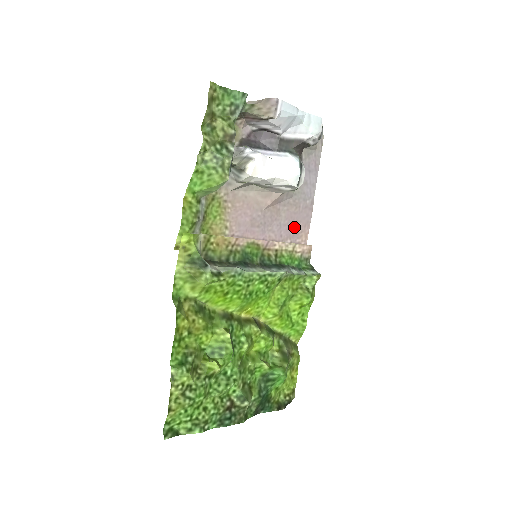
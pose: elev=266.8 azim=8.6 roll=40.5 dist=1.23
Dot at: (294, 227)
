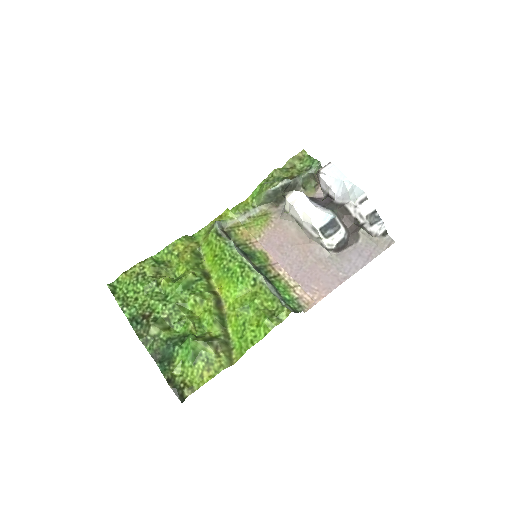
Dot at: (313, 280)
